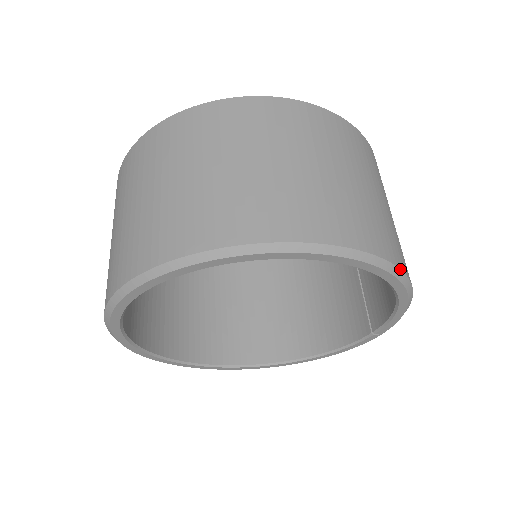
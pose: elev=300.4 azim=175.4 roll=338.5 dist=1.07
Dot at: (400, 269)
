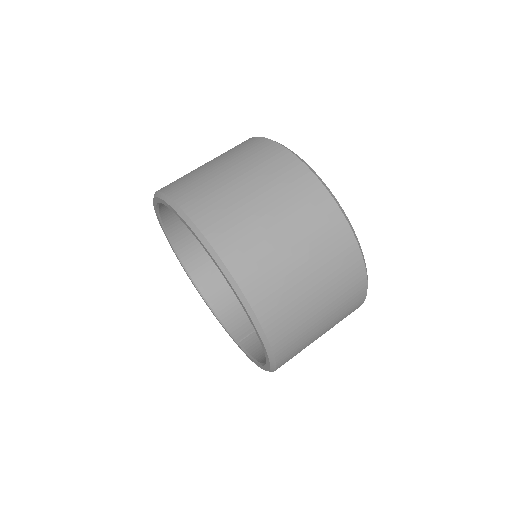
Dot at: (276, 369)
